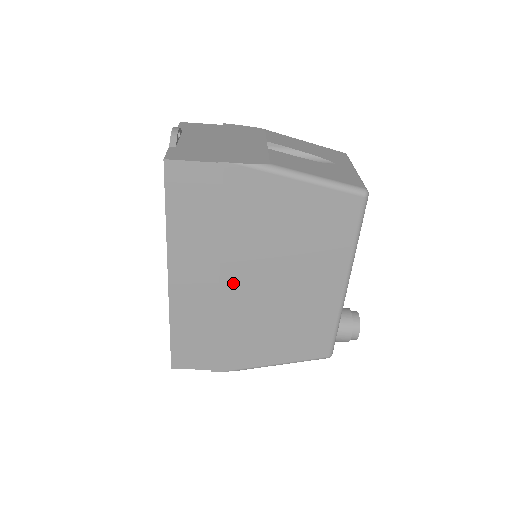
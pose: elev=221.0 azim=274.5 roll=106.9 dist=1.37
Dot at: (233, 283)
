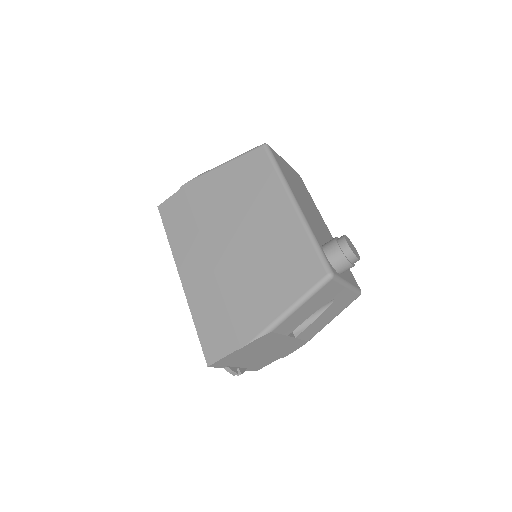
Dot at: (217, 253)
